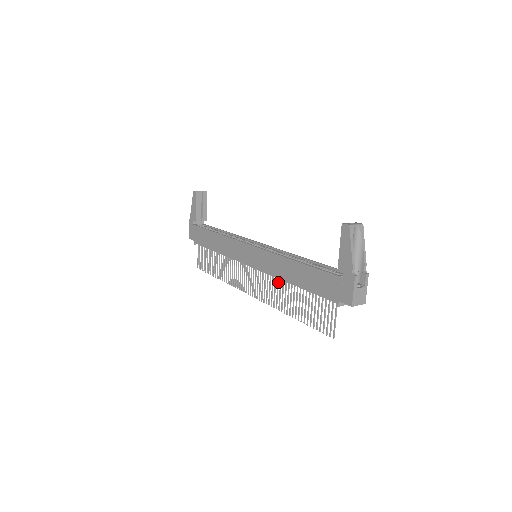
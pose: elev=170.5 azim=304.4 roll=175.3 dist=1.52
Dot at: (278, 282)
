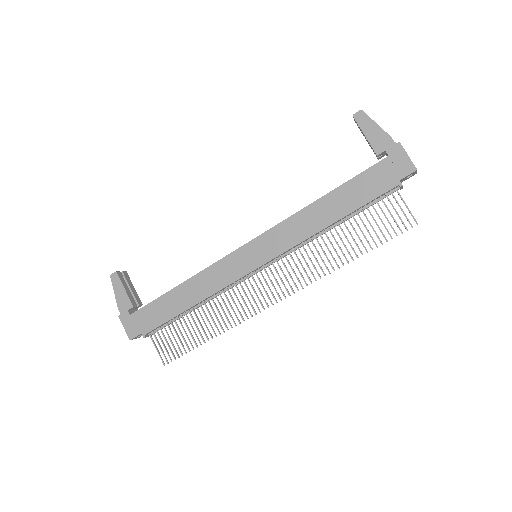
Dot at: (309, 246)
